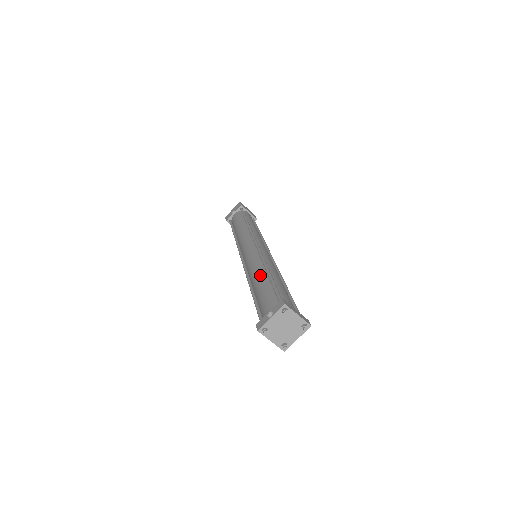
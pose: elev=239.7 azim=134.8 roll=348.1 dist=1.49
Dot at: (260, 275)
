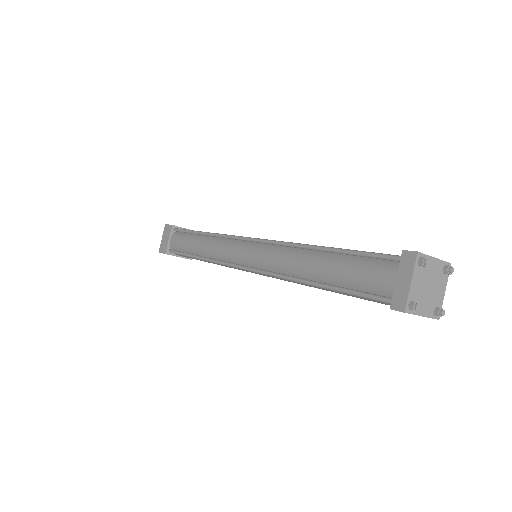
Dot at: occluded
